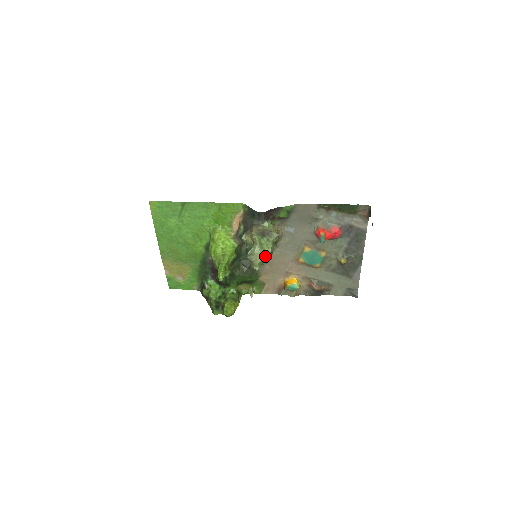
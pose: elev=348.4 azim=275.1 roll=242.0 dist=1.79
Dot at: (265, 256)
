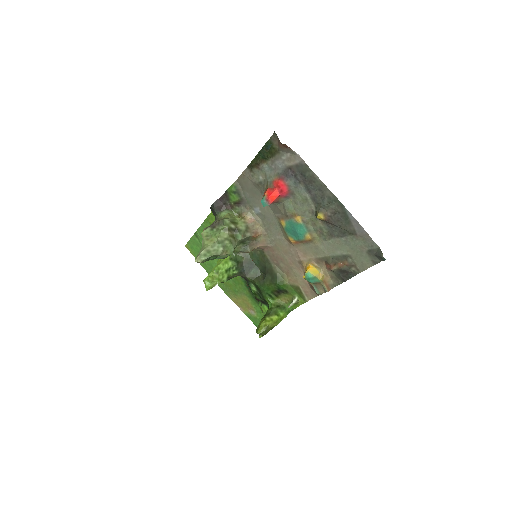
Dot at: (214, 246)
